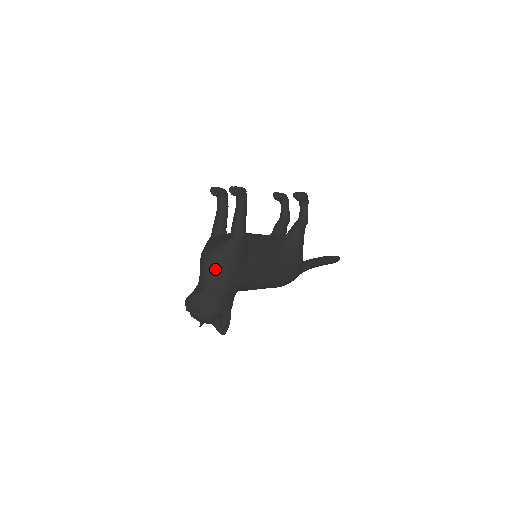
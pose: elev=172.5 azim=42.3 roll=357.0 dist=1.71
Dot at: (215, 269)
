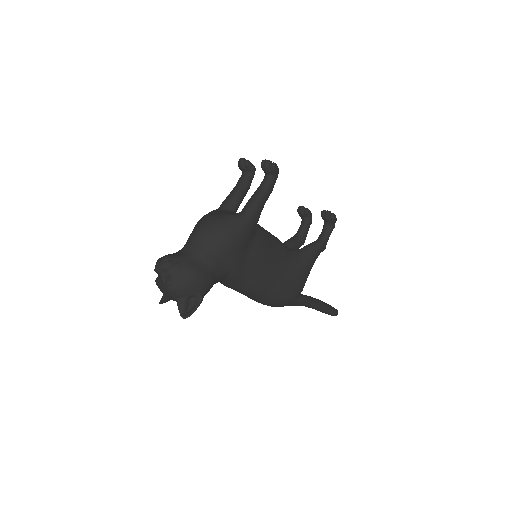
Dot at: (208, 238)
